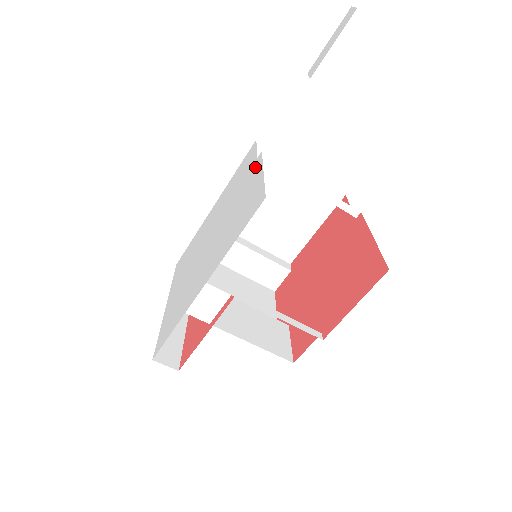
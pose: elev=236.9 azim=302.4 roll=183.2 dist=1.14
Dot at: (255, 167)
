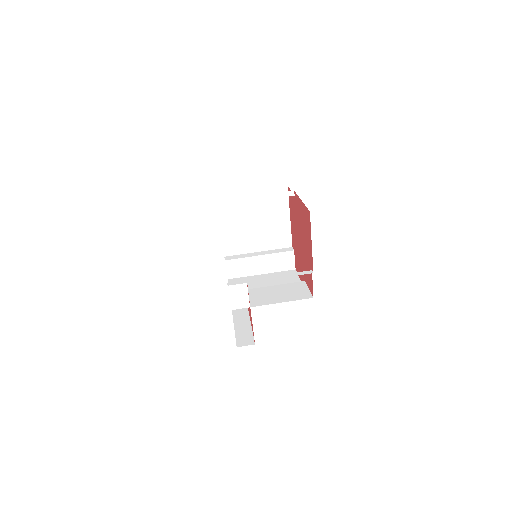
Dot at: occluded
